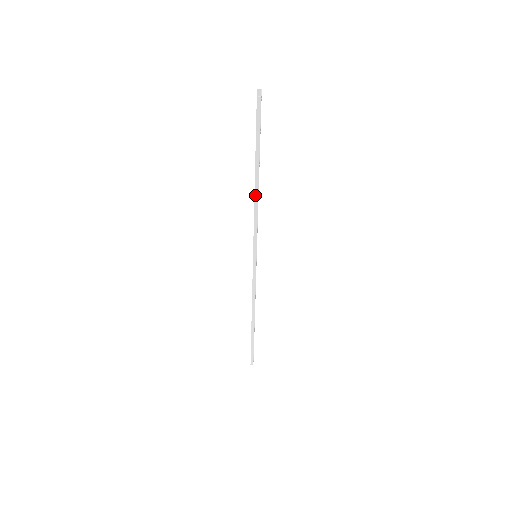
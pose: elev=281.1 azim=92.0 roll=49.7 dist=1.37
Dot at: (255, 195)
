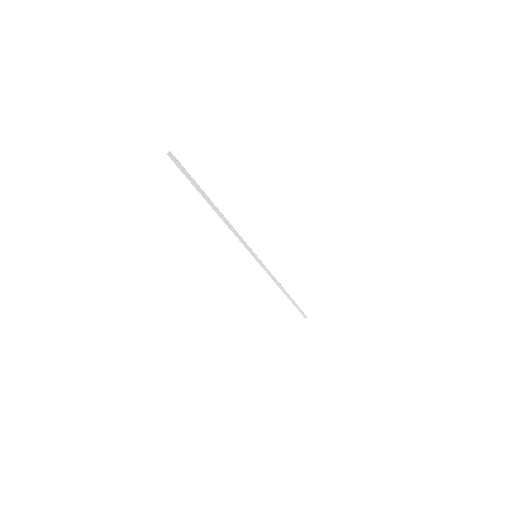
Dot at: (226, 224)
